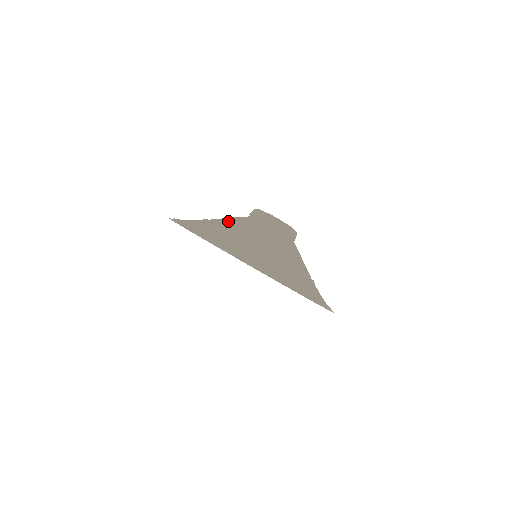
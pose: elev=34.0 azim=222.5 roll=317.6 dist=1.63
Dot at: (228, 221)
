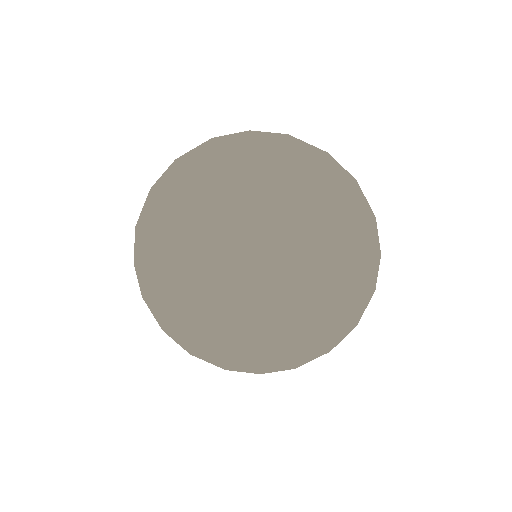
Dot at: occluded
